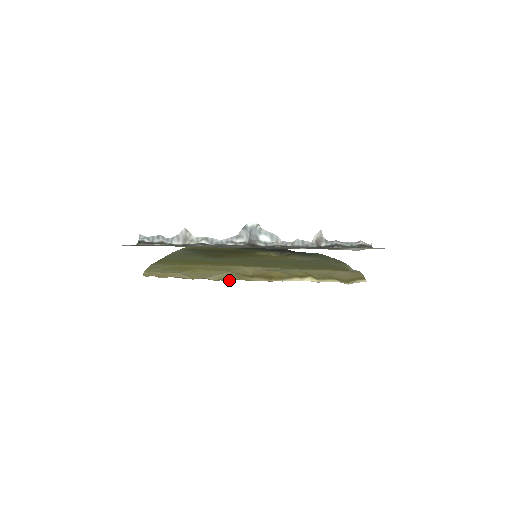
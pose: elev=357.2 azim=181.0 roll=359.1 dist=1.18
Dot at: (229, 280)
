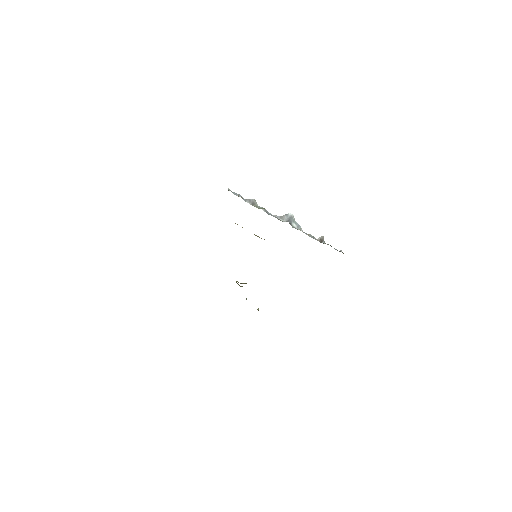
Dot at: occluded
